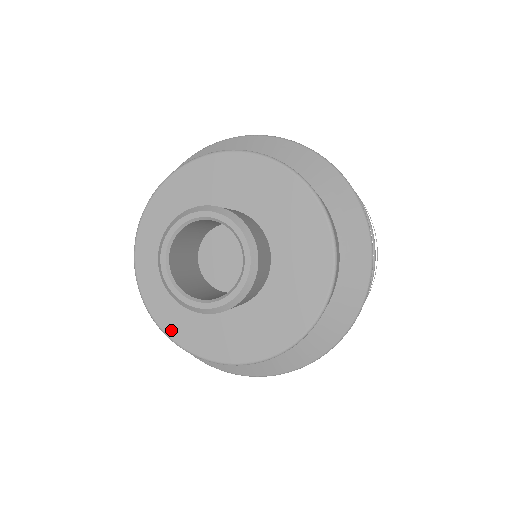
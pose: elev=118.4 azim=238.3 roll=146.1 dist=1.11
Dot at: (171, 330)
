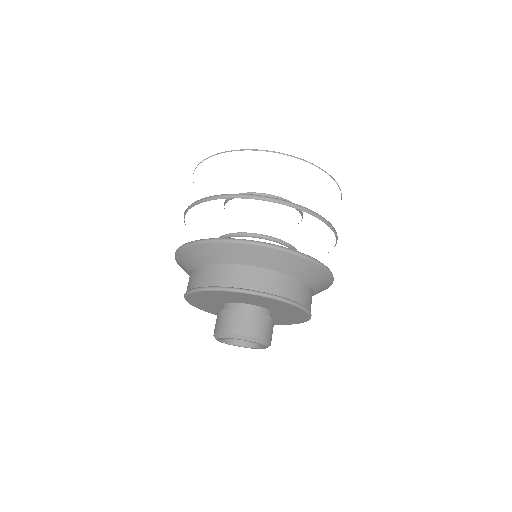
Dot at: occluded
